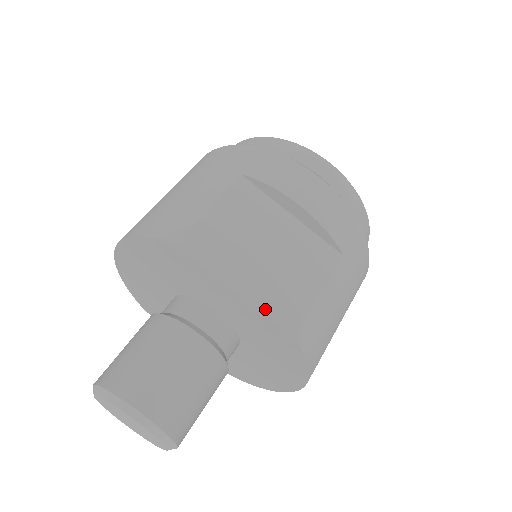
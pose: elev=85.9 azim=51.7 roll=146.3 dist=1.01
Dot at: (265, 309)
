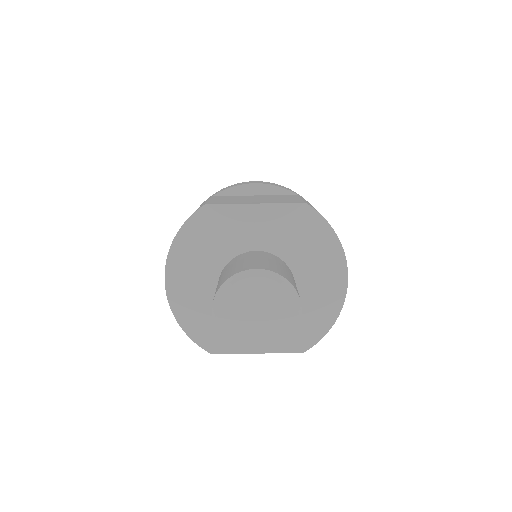
Dot at: (278, 203)
